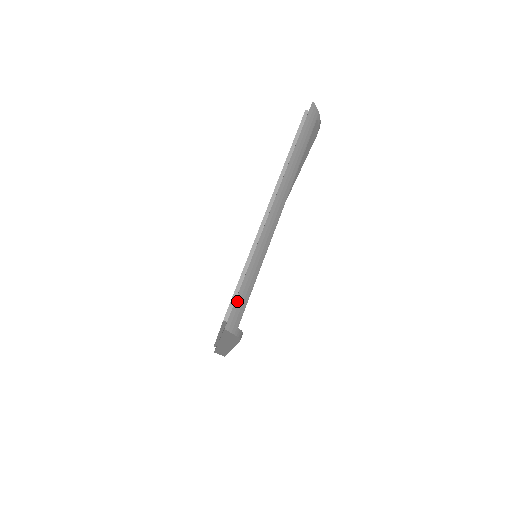
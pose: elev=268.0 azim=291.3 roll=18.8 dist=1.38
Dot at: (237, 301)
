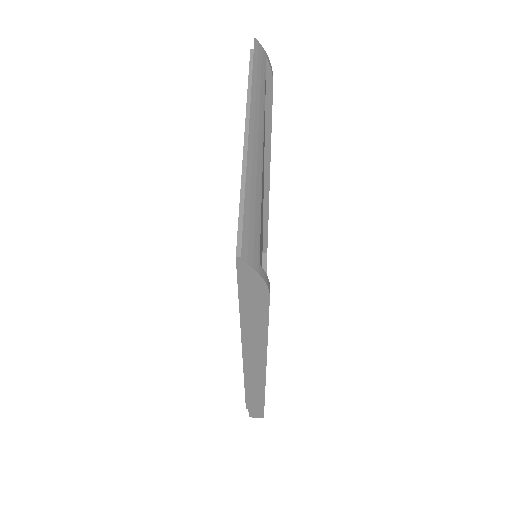
Dot at: (245, 227)
